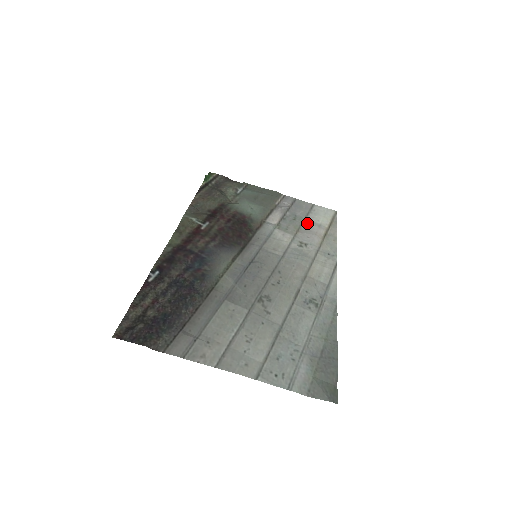
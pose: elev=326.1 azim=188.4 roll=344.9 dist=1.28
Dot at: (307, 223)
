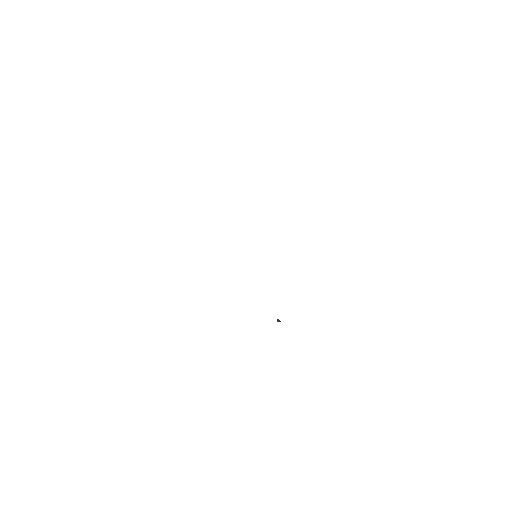
Dot at: occluded
